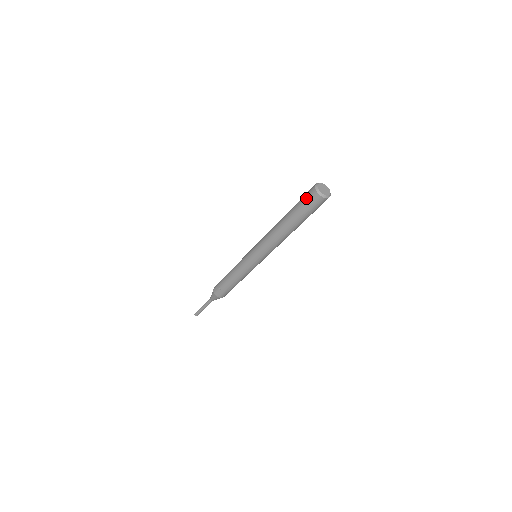
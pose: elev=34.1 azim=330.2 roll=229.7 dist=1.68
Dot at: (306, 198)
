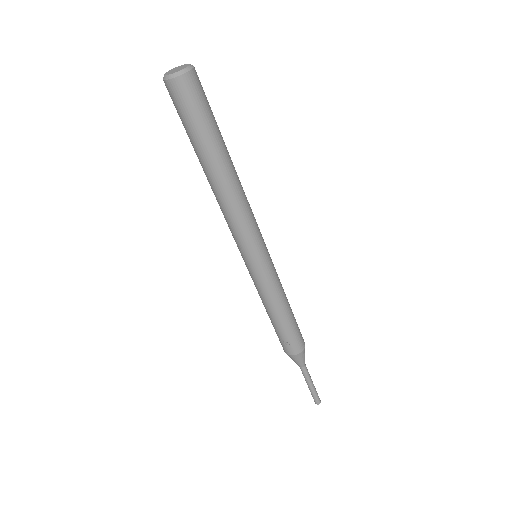
Dot at: (177, 107)
